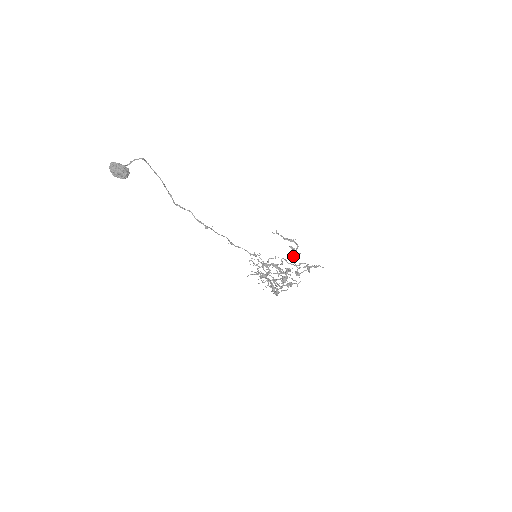
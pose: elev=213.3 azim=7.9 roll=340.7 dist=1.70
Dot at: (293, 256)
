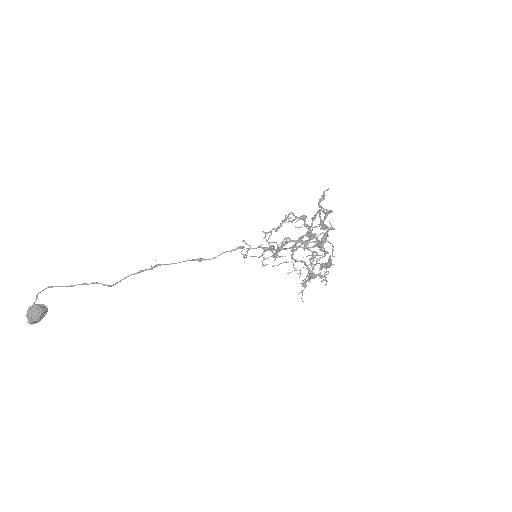
Dot at: occluded
